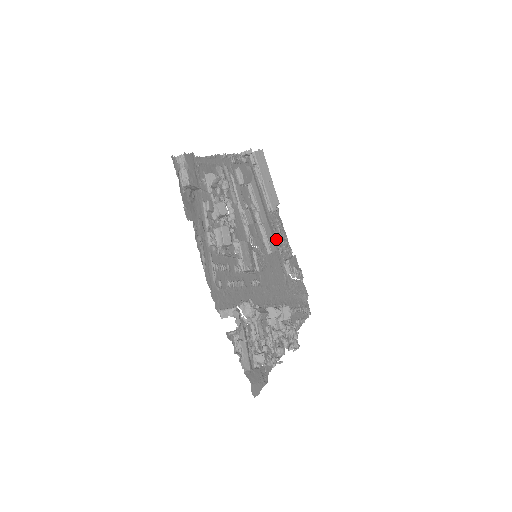
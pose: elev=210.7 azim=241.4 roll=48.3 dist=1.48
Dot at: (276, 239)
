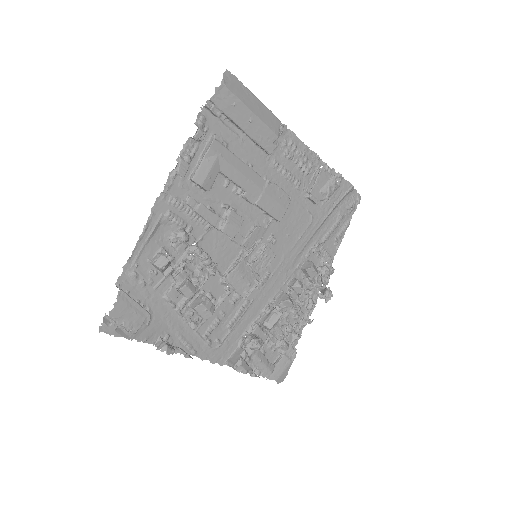
Dot at: (283, 192)
